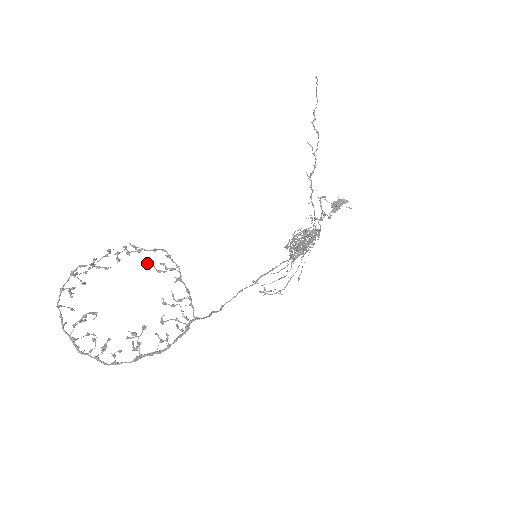
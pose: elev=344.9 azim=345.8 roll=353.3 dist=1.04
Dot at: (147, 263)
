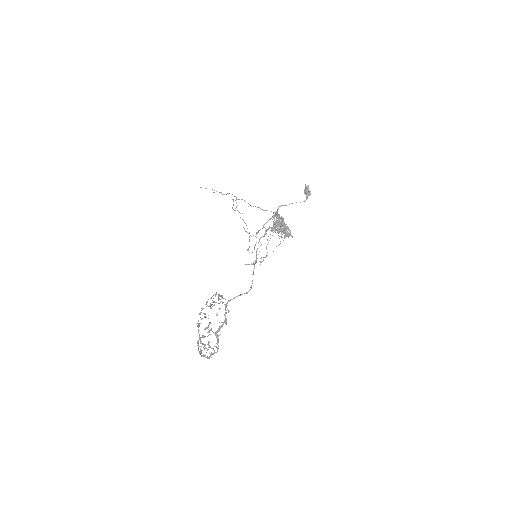
Dot at: occluded
